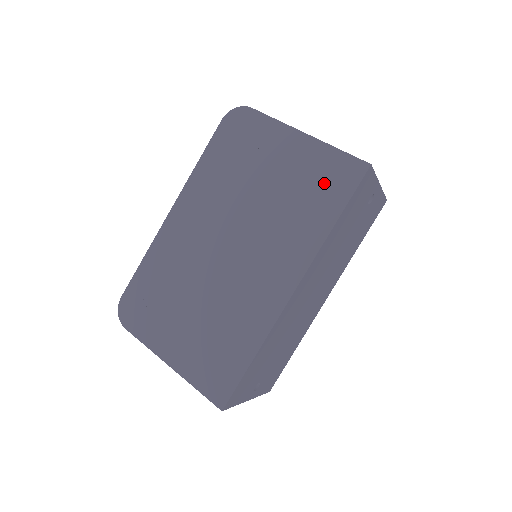
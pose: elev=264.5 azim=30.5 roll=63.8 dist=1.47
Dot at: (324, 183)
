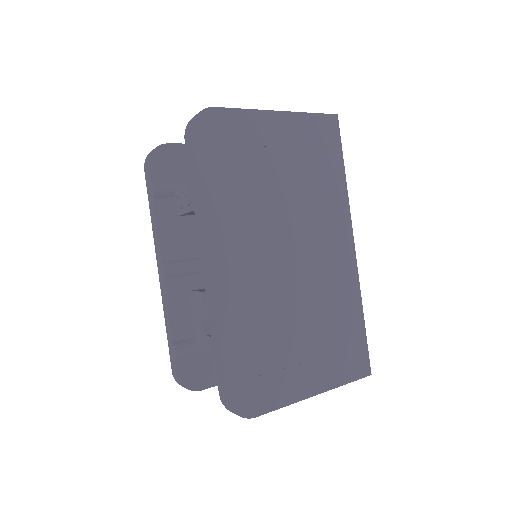
Dot at: (320, 148)
